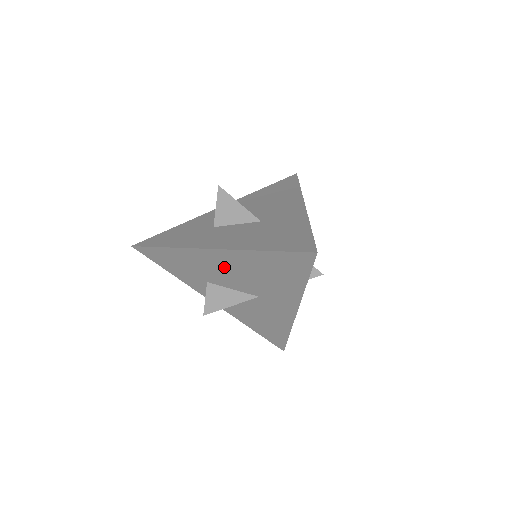
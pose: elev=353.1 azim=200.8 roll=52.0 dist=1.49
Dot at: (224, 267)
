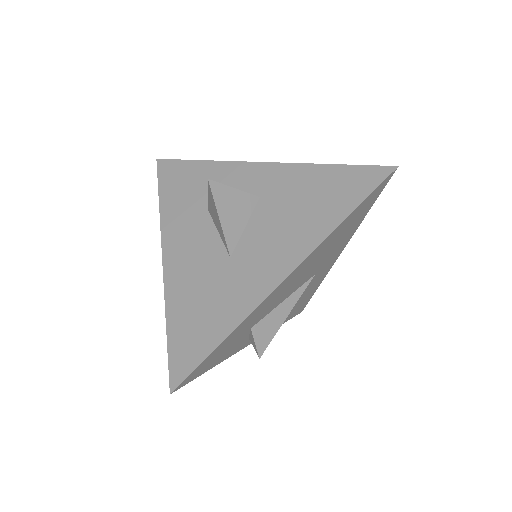
Dot at: occluded
